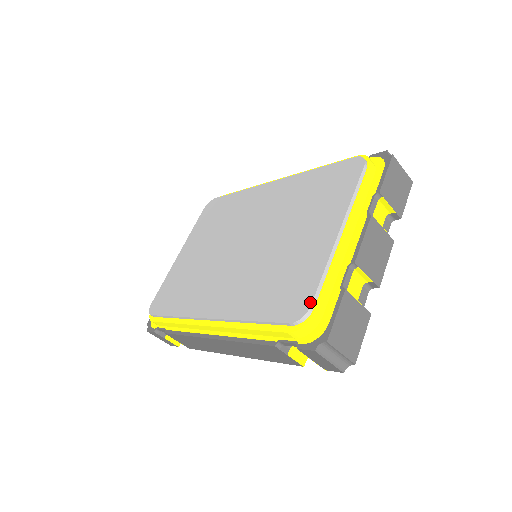
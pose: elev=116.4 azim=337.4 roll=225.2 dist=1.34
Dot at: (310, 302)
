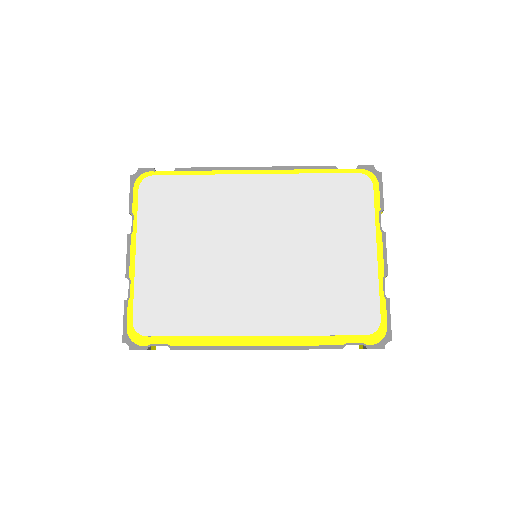
Dot at: (379, 317)
